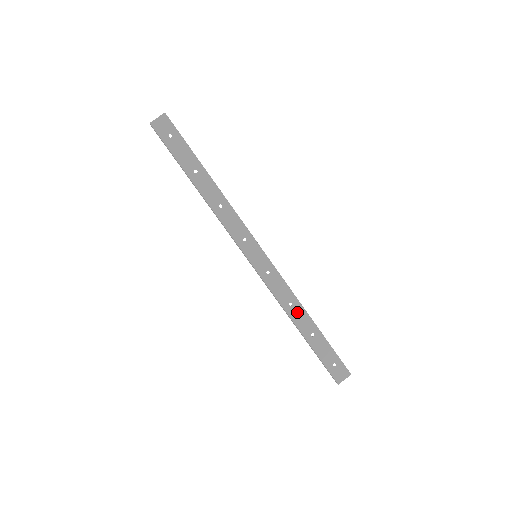
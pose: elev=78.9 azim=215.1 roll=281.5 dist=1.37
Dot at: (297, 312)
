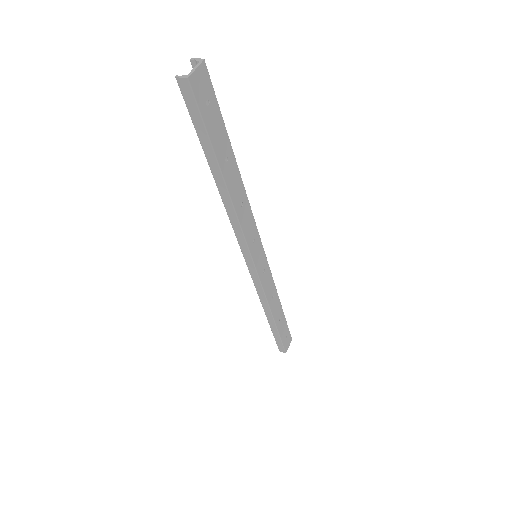
Dot at: (275, 303)
